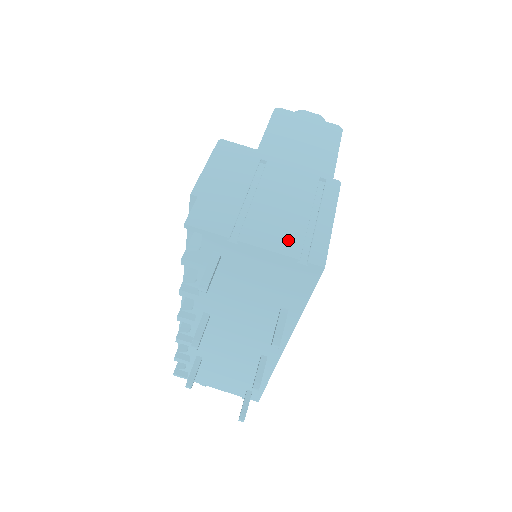
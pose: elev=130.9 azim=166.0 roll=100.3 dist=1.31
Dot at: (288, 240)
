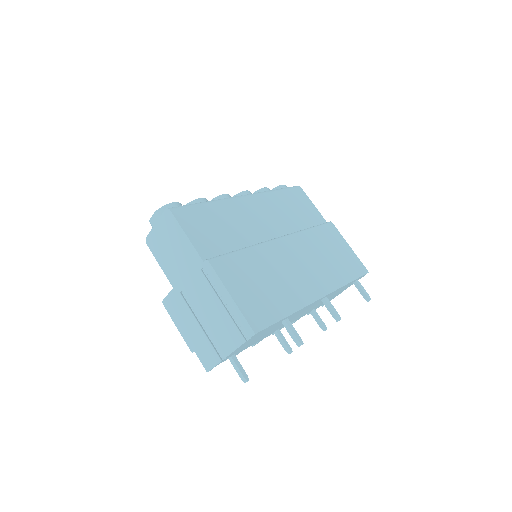
Dot at: (233, 335)
